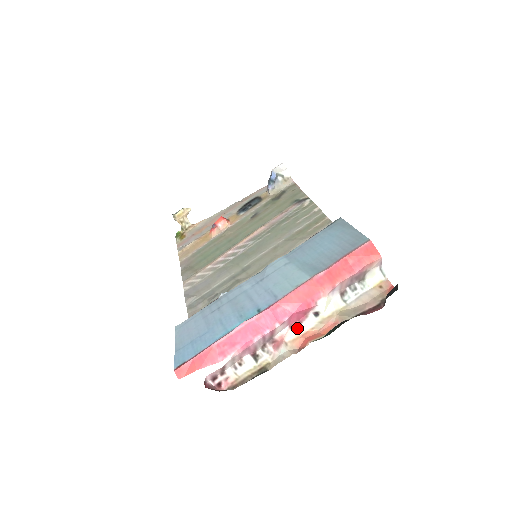
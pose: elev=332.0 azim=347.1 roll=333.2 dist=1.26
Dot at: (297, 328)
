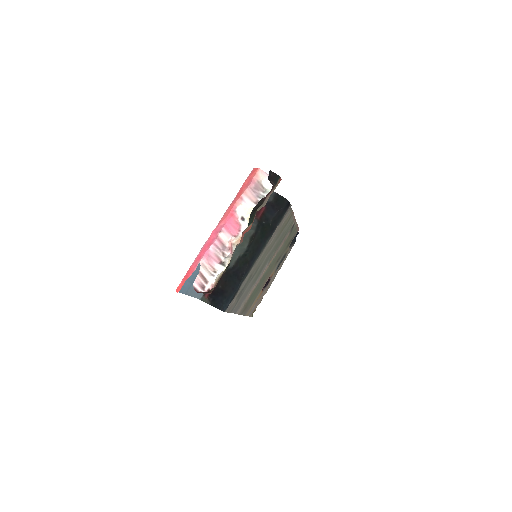
Dot at: (239, 235)
